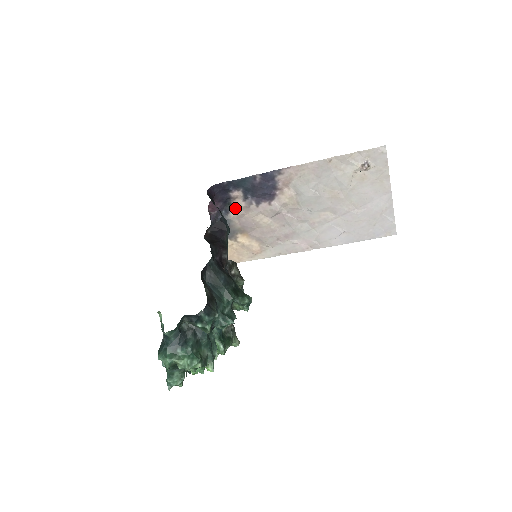
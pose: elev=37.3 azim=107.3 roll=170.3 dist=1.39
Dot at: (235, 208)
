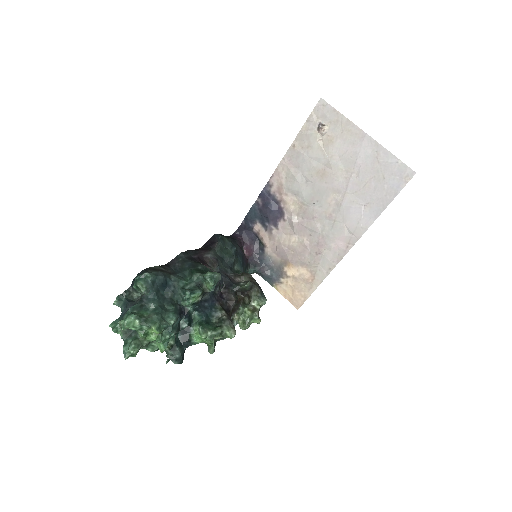
Dot at: (264, 242)
